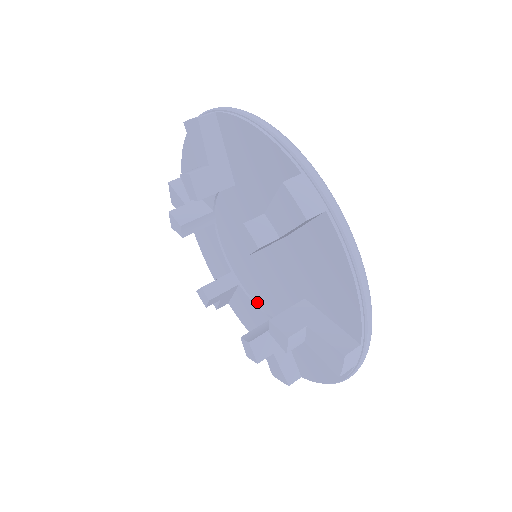
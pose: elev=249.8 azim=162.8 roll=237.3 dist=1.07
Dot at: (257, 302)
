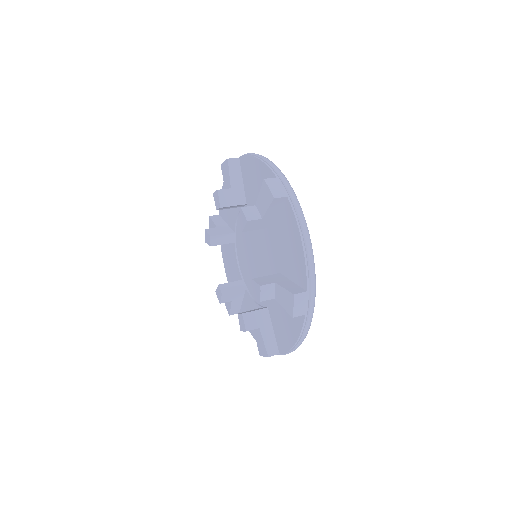
Dot at: (256, 299)
